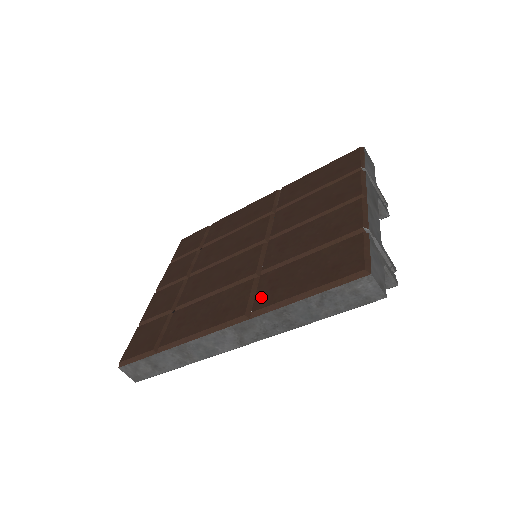
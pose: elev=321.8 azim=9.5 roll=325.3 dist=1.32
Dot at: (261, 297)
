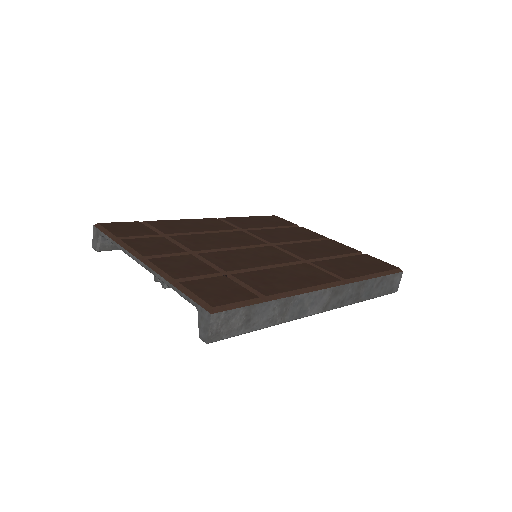
Dot at: (339, 273)
